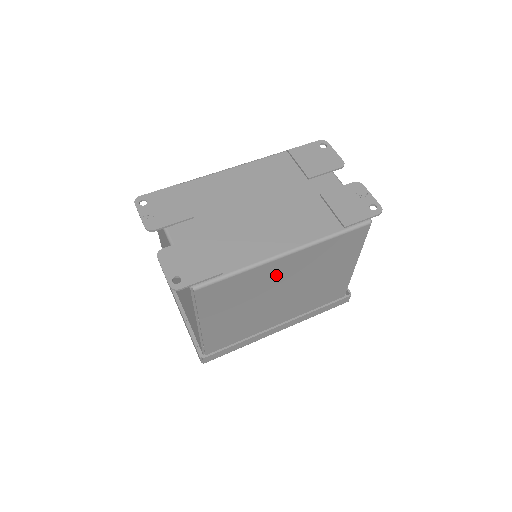
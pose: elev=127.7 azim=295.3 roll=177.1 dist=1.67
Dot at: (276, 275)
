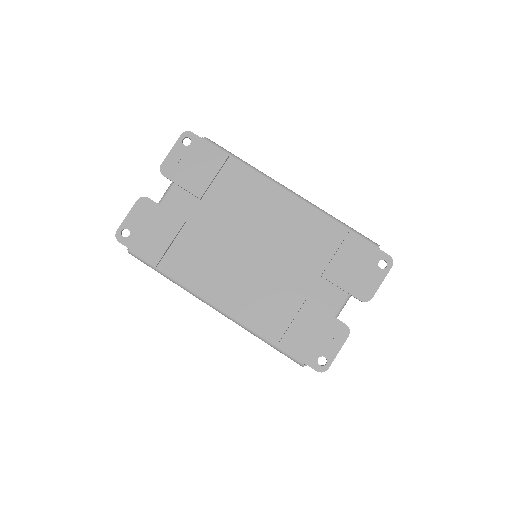
Dot at: occluded
